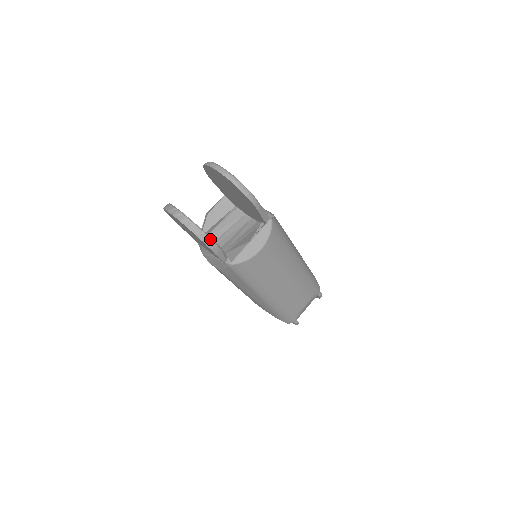
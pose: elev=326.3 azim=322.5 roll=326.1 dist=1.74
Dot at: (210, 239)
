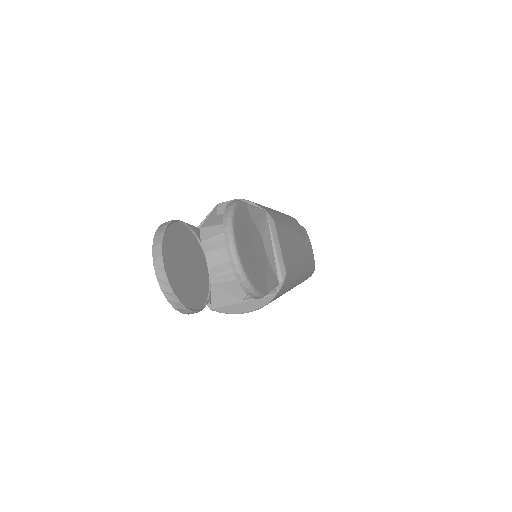
Dot at: (190, 312)
